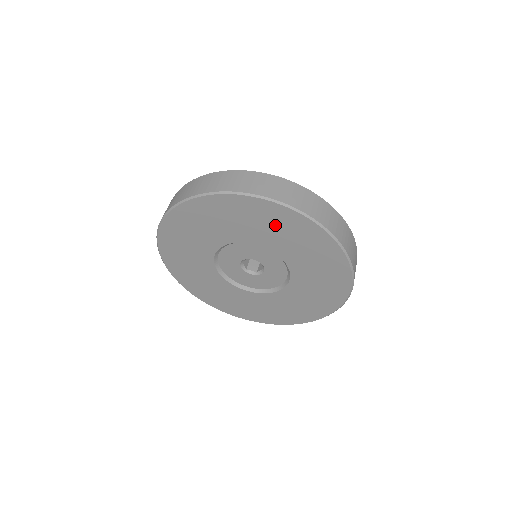
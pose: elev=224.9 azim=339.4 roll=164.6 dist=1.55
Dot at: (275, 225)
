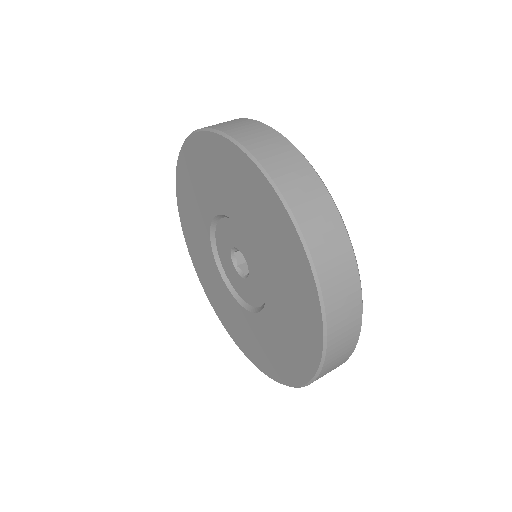
Dot at: (296, 307)
